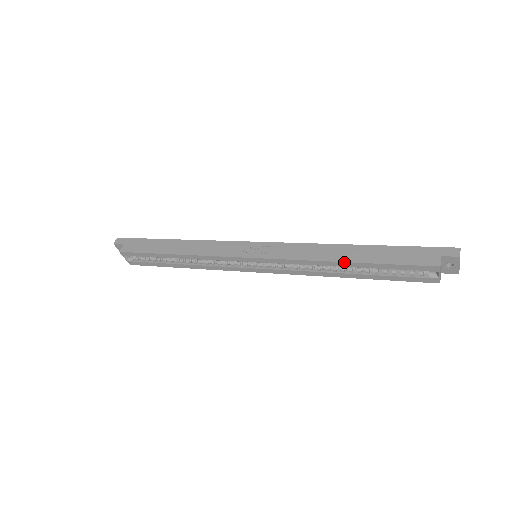
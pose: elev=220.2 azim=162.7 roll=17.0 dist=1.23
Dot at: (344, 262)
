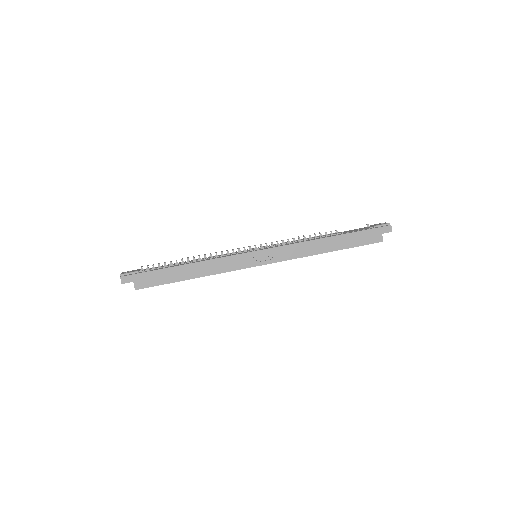
Dot at: occluded
